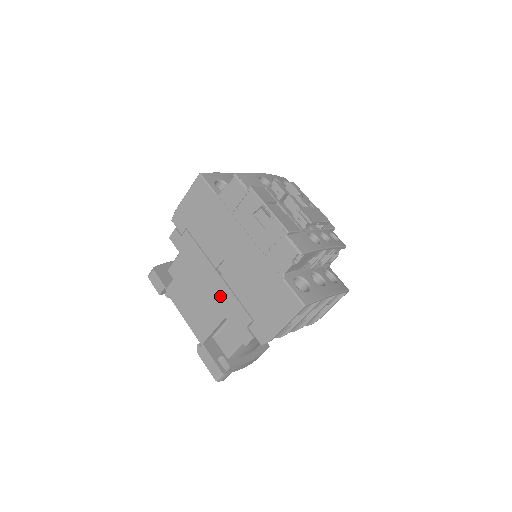
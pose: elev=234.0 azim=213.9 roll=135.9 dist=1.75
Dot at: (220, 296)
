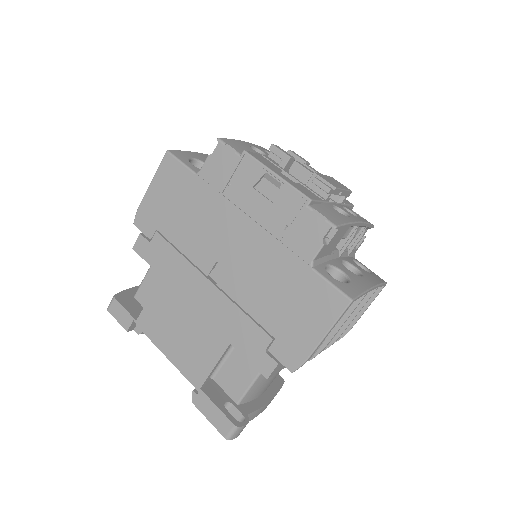
Dot at: (218, 314)
